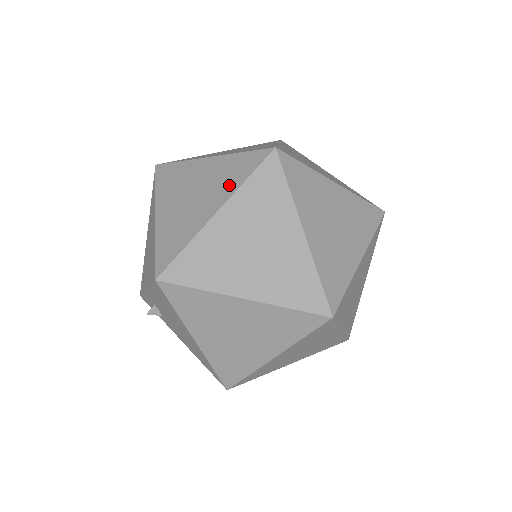
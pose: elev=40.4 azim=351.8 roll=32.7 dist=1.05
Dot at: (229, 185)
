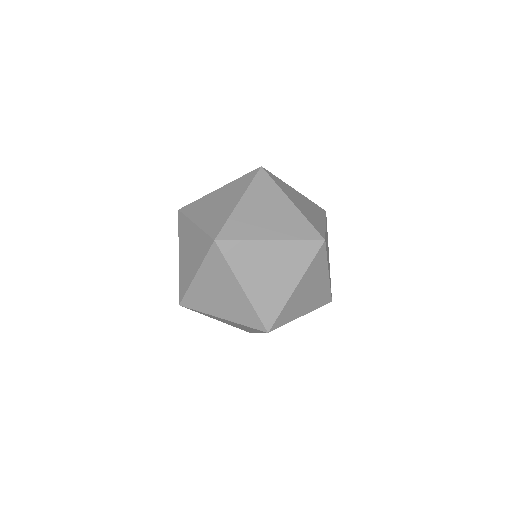
Dot at: occluded
